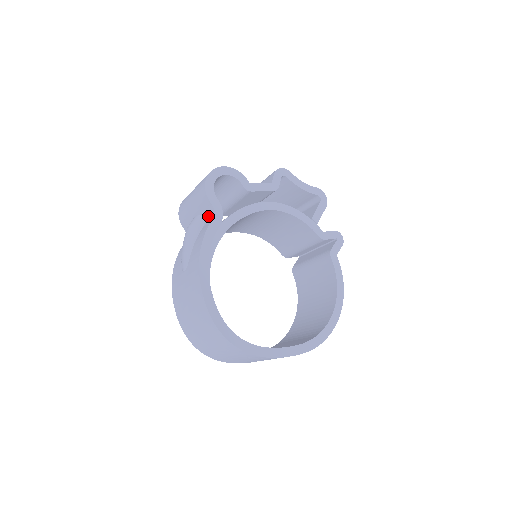
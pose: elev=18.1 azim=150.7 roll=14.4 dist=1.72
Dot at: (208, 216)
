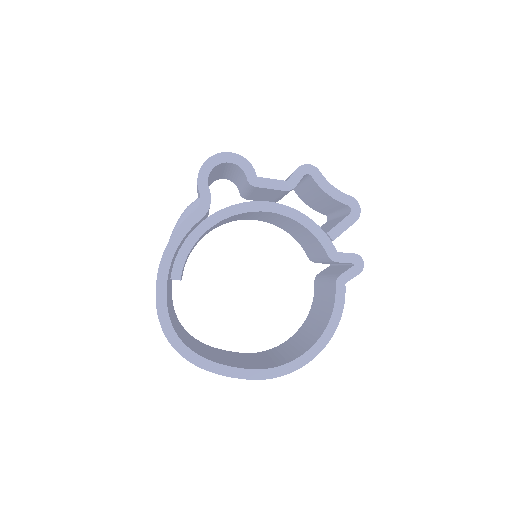
Dot at: occluded
